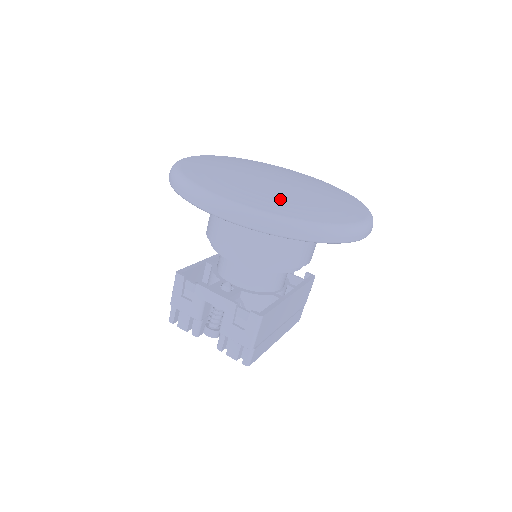
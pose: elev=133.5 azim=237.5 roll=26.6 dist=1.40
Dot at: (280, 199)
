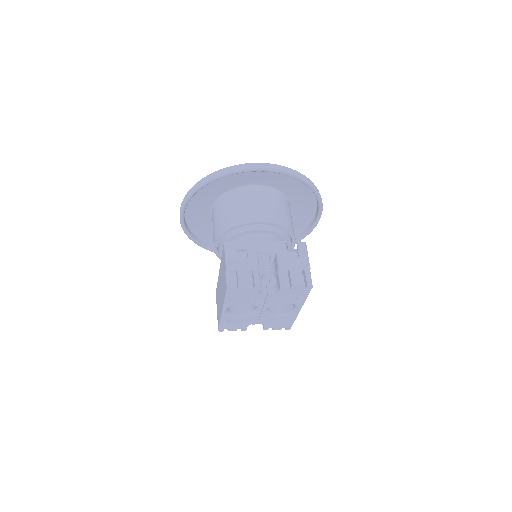
Dot at: occluded
